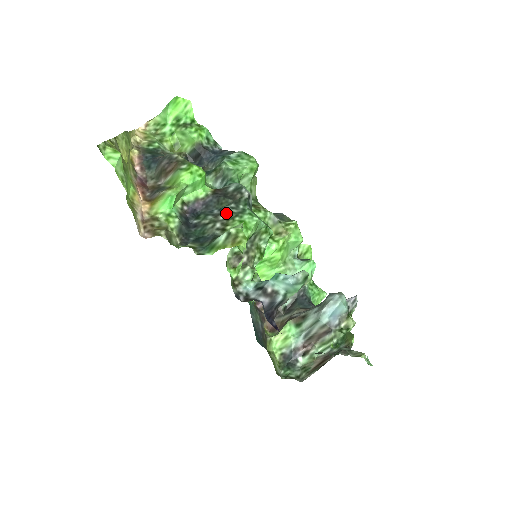
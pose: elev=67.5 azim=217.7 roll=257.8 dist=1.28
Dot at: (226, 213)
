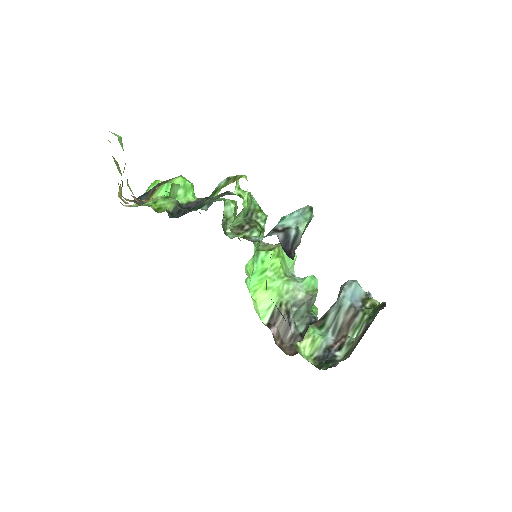
Dot at: (220, 194)
